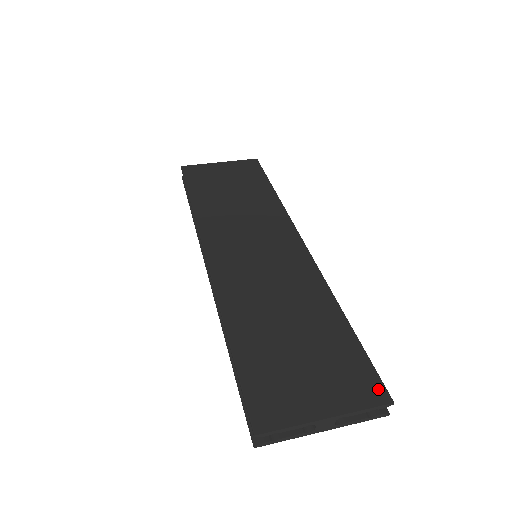
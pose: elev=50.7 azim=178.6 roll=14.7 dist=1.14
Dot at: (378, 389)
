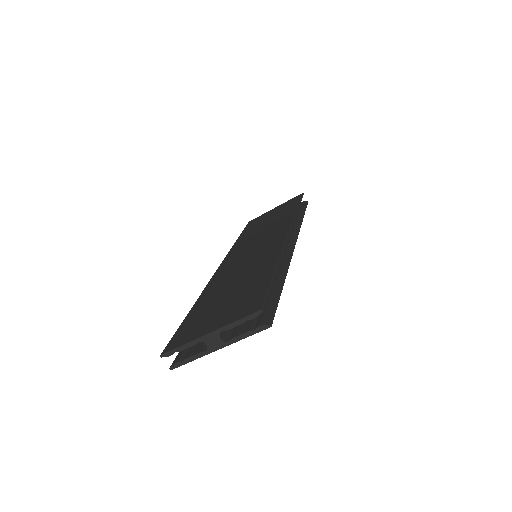
Dot at: (257, 305)
